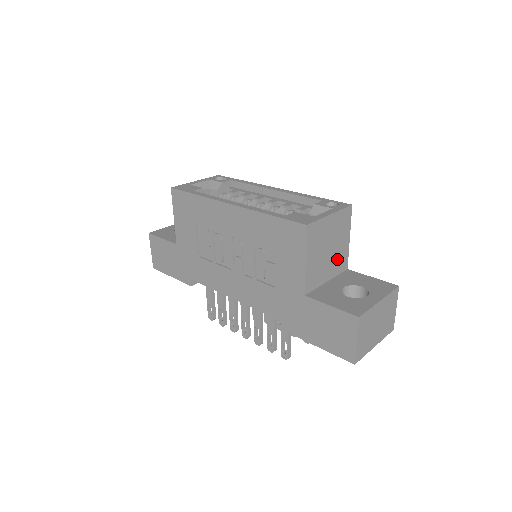
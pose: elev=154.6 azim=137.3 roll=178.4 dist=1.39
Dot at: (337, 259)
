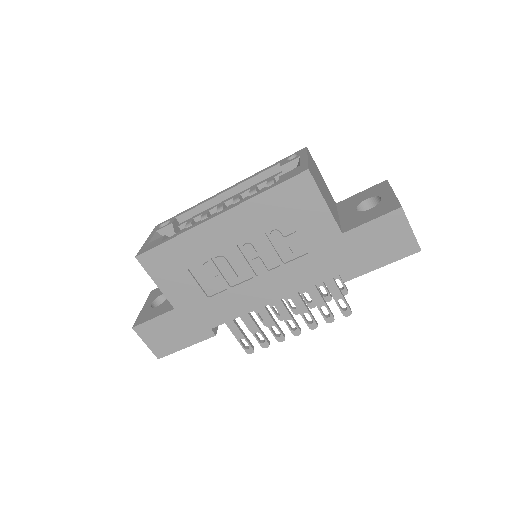
Dot at: (329, 196)
